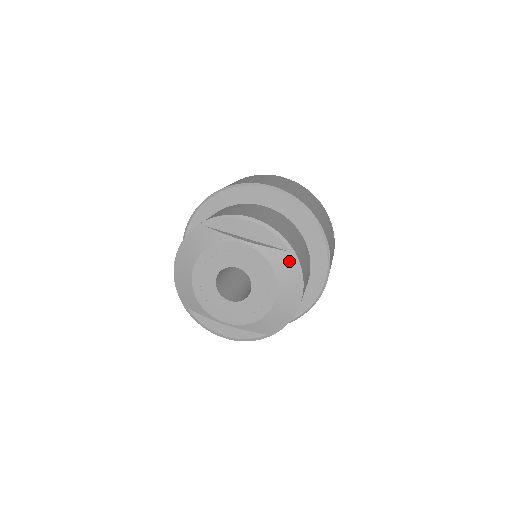
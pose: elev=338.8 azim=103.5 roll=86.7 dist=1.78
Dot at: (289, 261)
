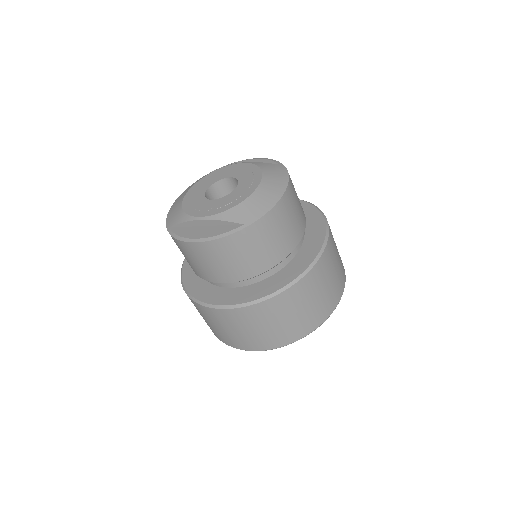
Dot at: (277, 168)
